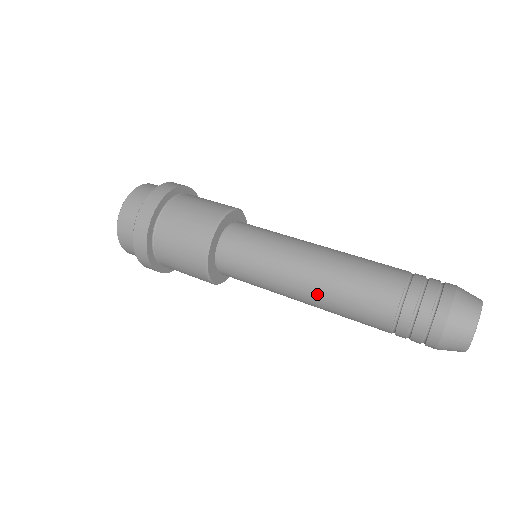
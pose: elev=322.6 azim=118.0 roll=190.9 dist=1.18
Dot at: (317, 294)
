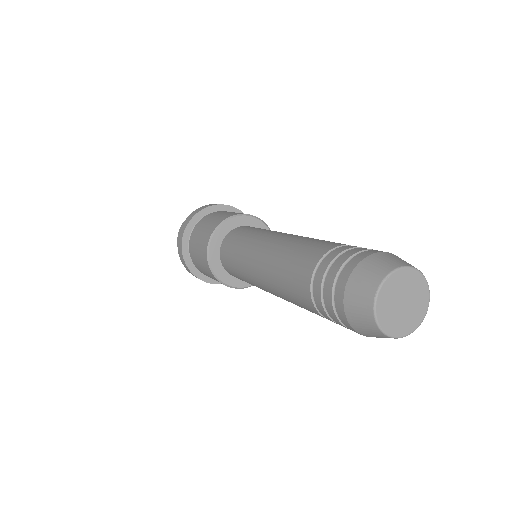
Dot at: (272, 291)
